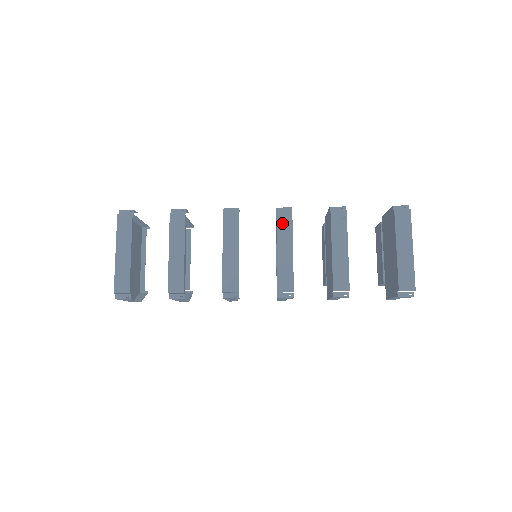
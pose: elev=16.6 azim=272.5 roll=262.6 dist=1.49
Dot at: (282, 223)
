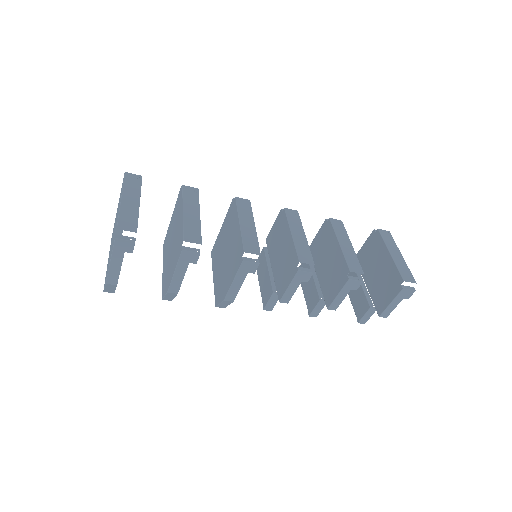
Dot at: (291, 216)
